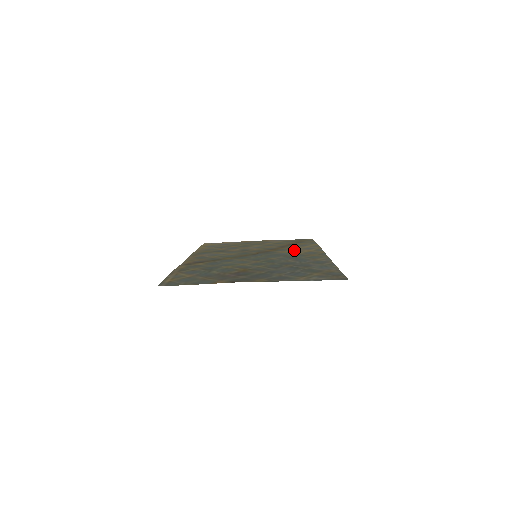
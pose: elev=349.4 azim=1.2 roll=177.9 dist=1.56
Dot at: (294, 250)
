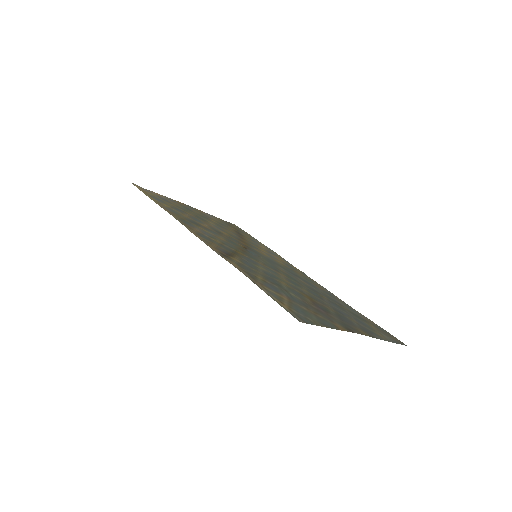
Dot at: (266, 252)
